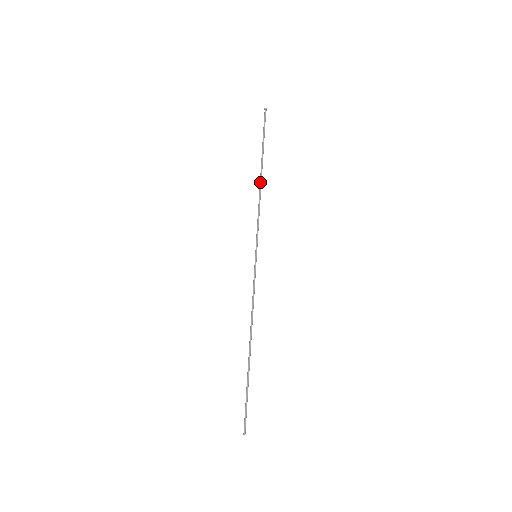
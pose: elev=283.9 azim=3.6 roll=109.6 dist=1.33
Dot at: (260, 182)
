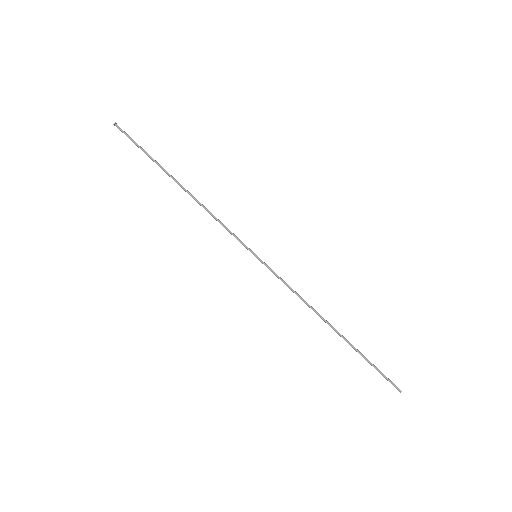
Dot at: occluded
